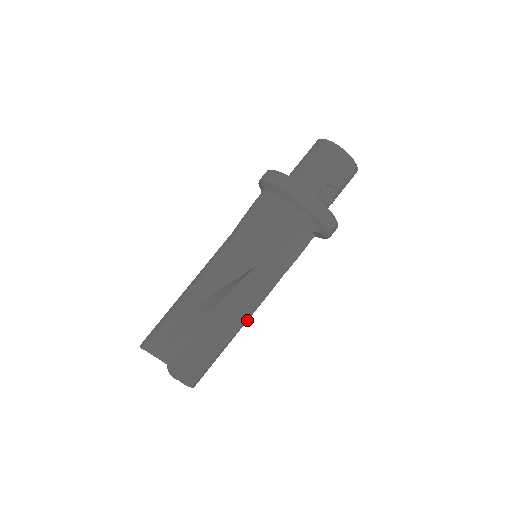
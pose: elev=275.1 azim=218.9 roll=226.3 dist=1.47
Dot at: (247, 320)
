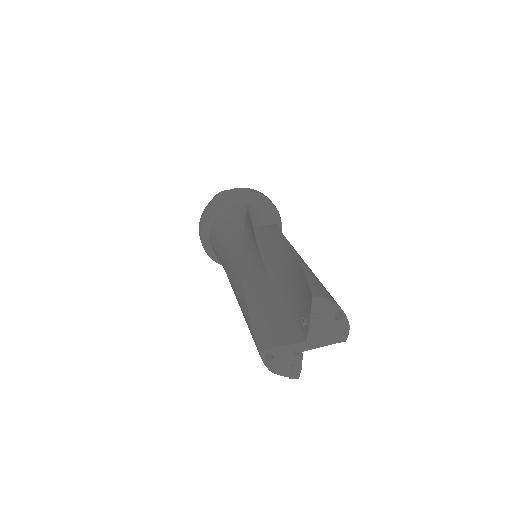
Dot at: (298, 255)
